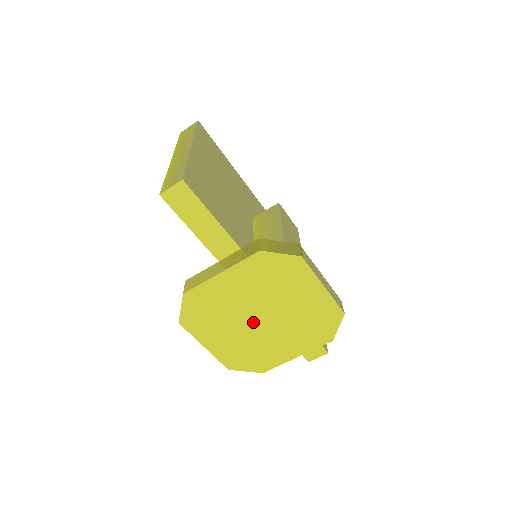
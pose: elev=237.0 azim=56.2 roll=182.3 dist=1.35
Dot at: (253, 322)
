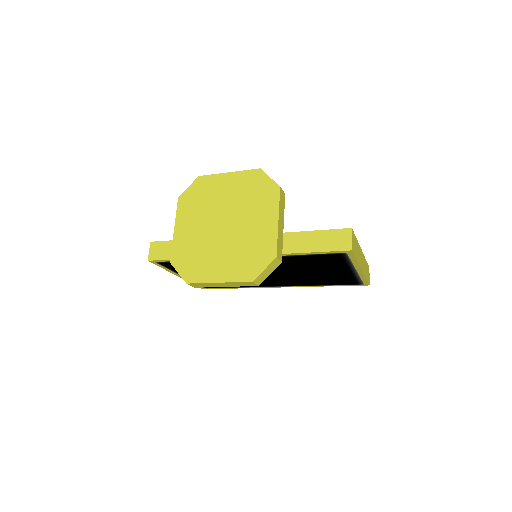
Dot at: (223, 233)
